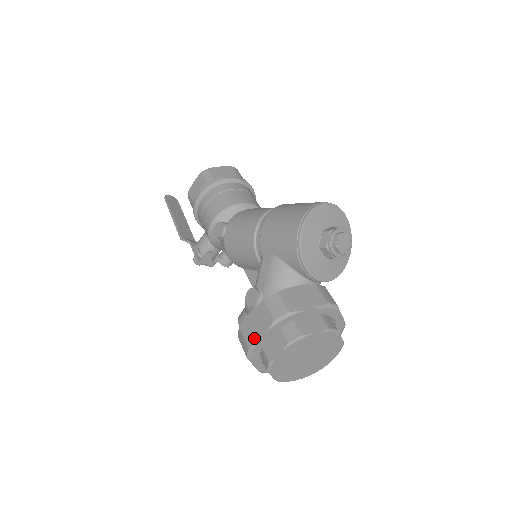
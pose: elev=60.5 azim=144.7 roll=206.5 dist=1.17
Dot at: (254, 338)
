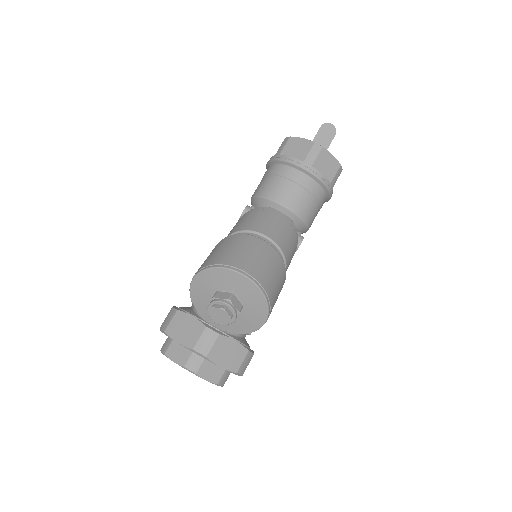
Dot at: occluded
